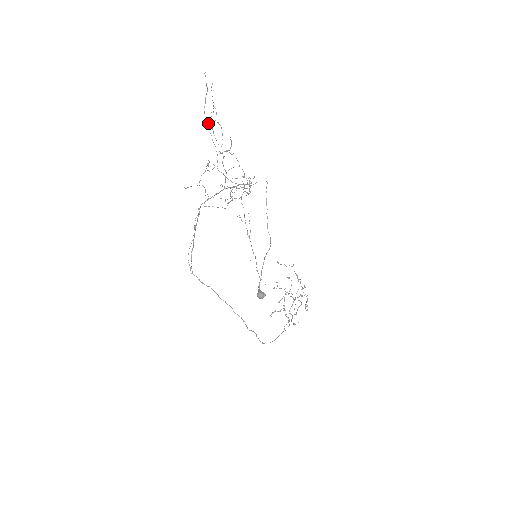
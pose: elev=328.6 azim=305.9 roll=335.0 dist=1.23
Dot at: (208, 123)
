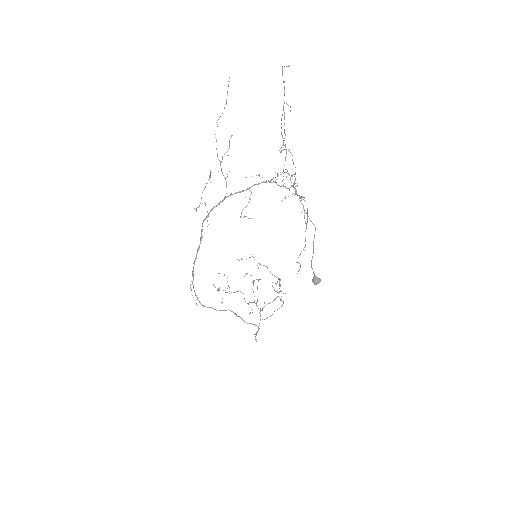
Dot at: occluded
